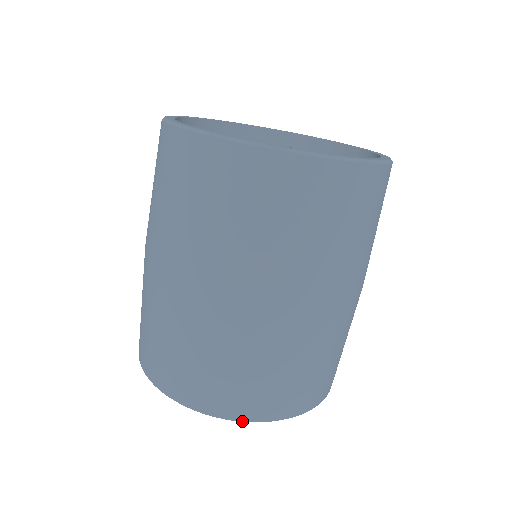
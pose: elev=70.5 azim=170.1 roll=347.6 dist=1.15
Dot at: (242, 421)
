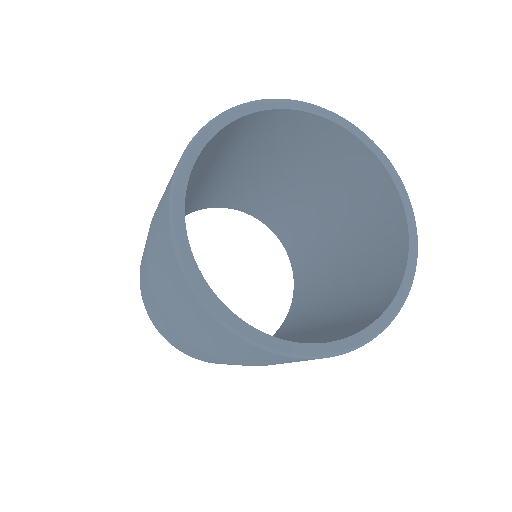
Dot at: occluded
